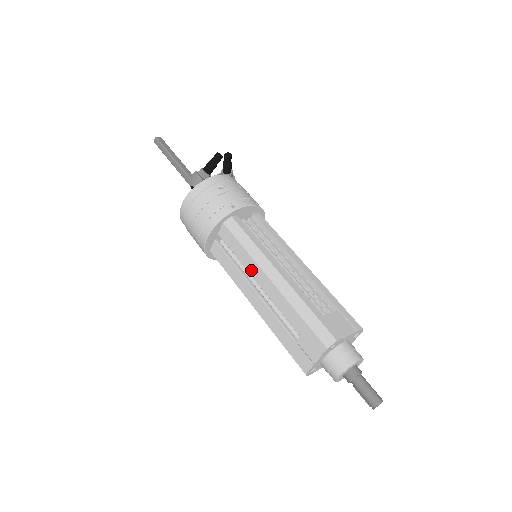
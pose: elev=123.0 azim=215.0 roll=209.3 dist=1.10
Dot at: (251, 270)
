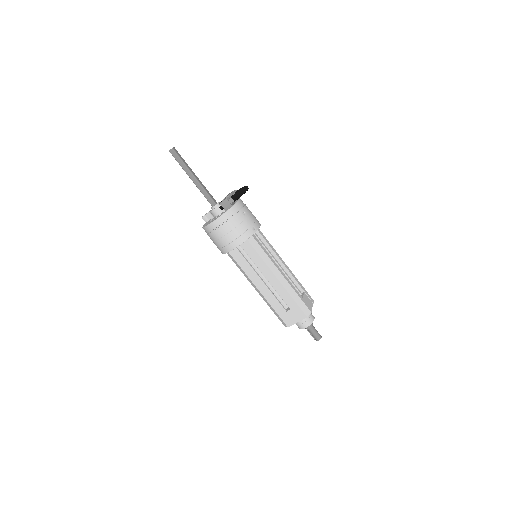
Dot at: (264, 271)
